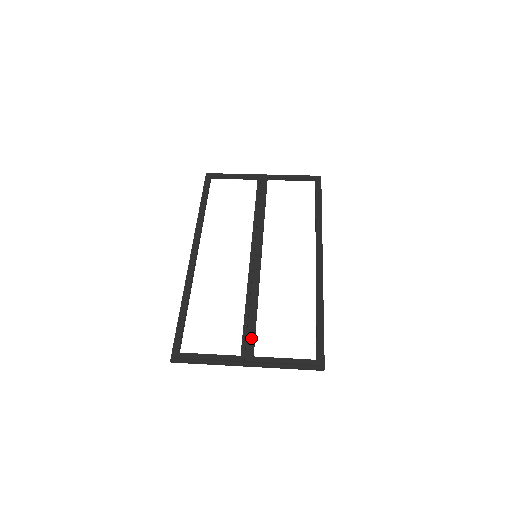
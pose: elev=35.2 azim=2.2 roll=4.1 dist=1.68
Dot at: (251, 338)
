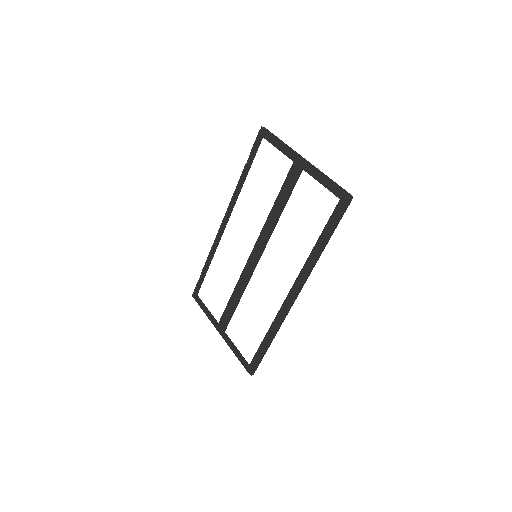
Dot at: (225, 320)
